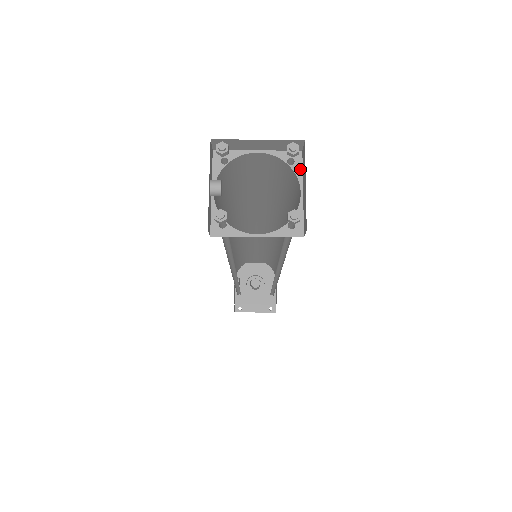
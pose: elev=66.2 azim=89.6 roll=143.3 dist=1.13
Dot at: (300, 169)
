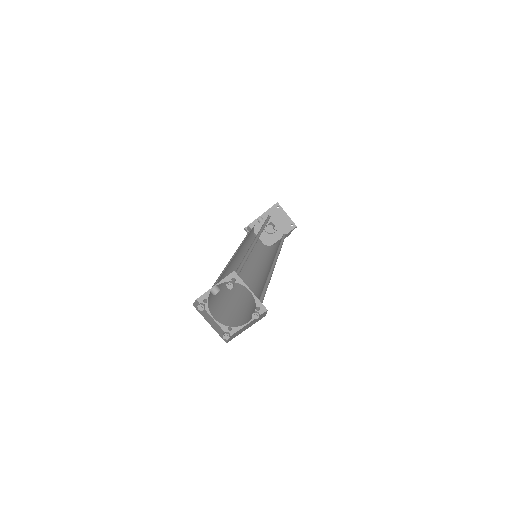
Dot at: occluded
